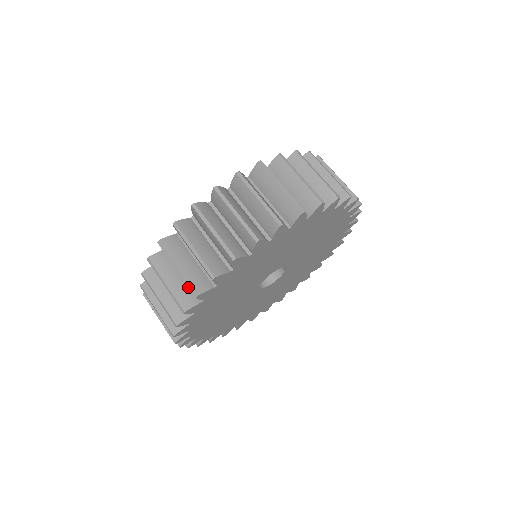
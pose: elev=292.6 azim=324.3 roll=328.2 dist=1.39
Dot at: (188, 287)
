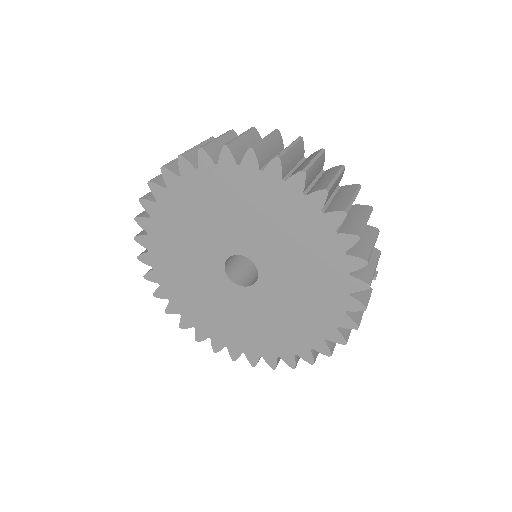
Dot at: occluded
